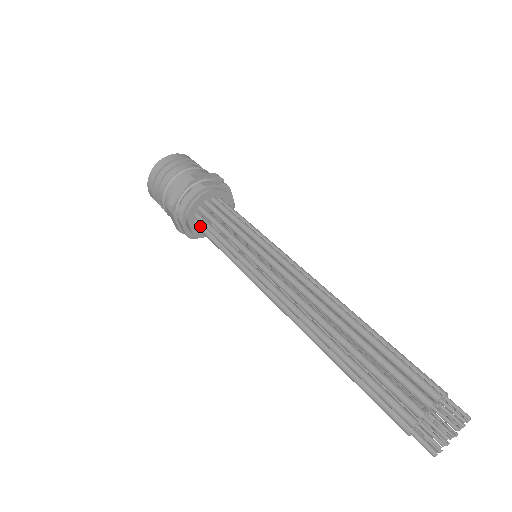
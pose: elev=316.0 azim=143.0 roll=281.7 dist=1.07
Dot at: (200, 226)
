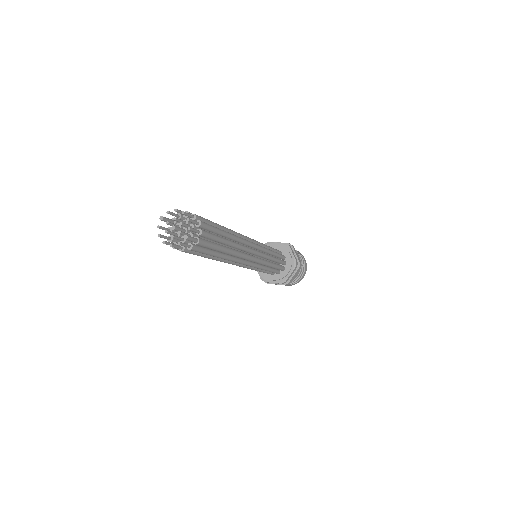
Dot at: occluded
